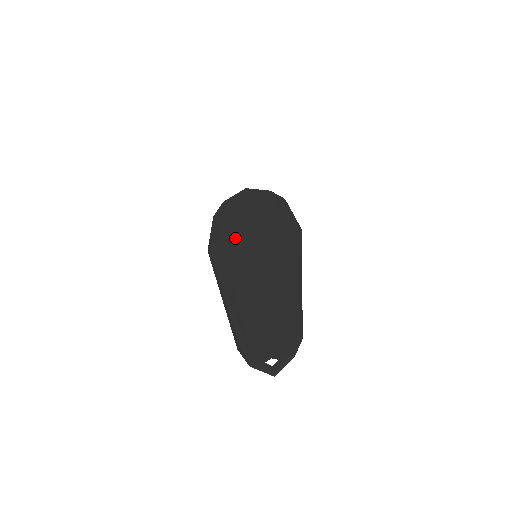
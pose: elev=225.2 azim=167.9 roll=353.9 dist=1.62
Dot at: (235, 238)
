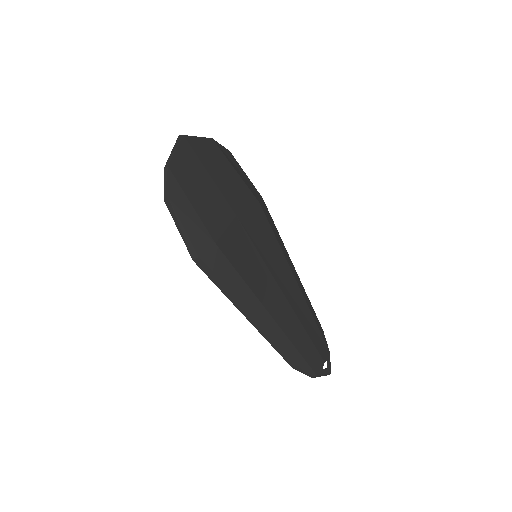
Dot at: (230, 238)
